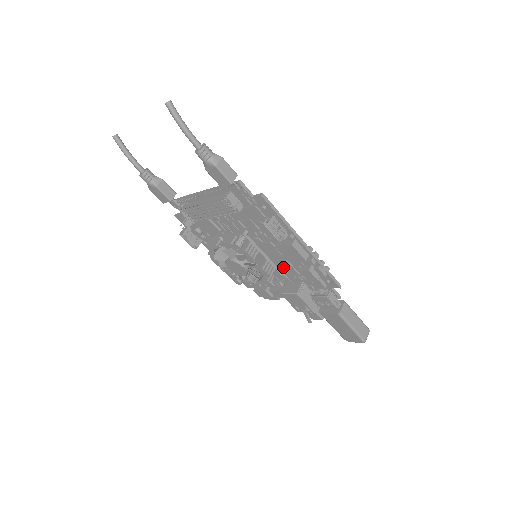
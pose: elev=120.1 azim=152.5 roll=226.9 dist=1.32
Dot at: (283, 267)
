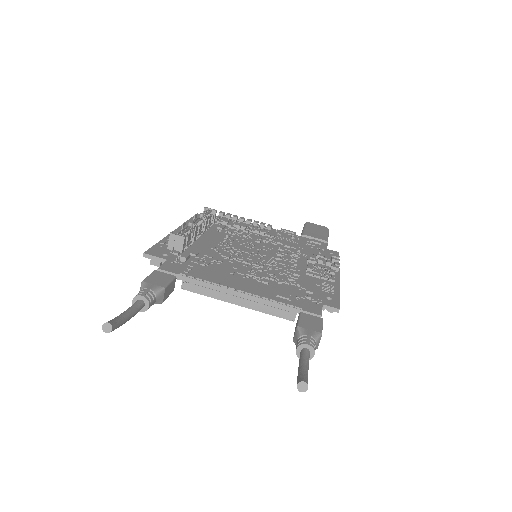
Dot at: occluded
